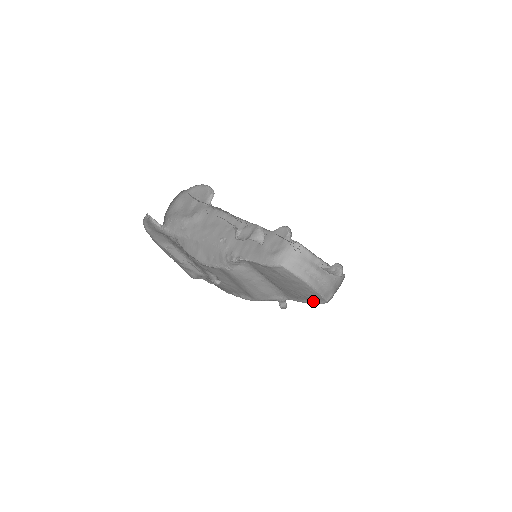
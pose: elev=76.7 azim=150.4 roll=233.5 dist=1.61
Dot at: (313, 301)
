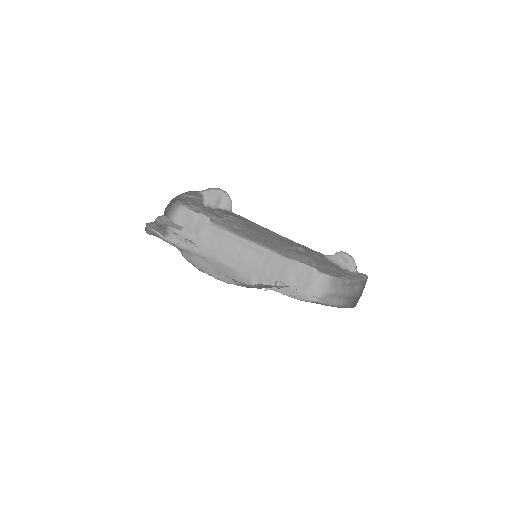
Dot at: occluded
